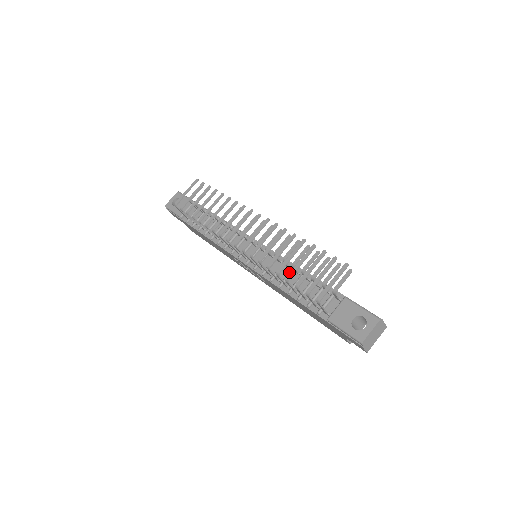
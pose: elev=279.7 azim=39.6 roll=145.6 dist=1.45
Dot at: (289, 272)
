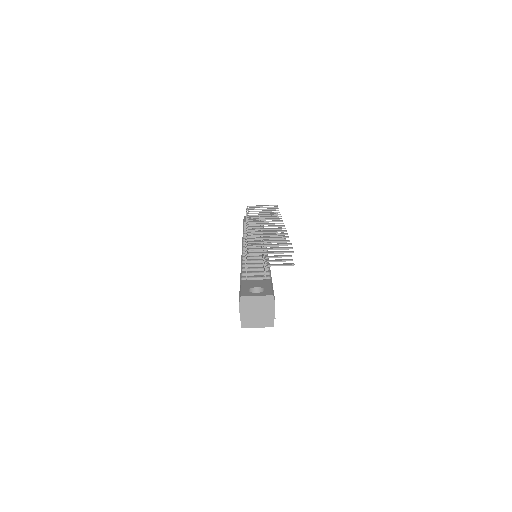
Dot at: occluded
